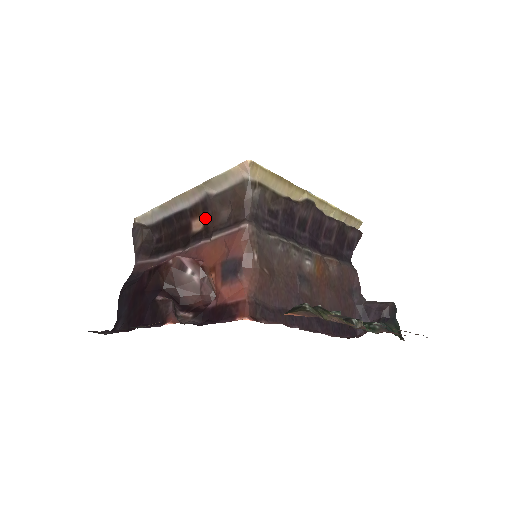
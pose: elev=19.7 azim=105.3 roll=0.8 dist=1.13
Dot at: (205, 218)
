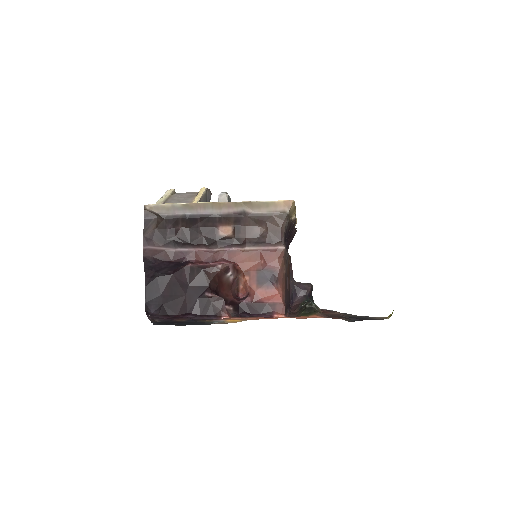
Dot at: (236, 228)
